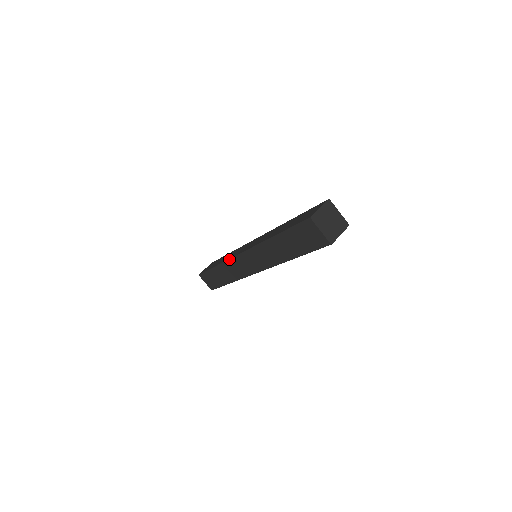
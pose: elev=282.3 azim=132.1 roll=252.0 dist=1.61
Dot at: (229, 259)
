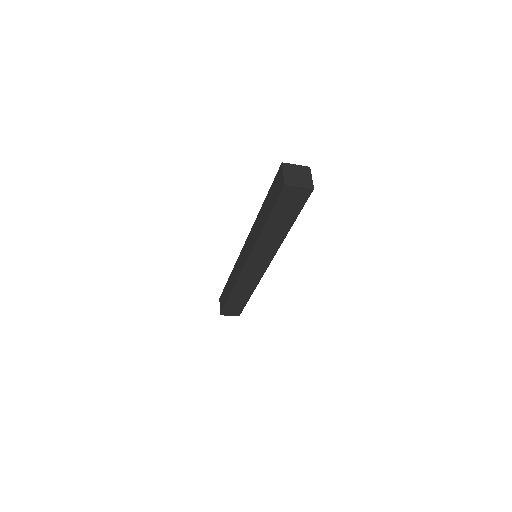
Dot at: (238, 278)
